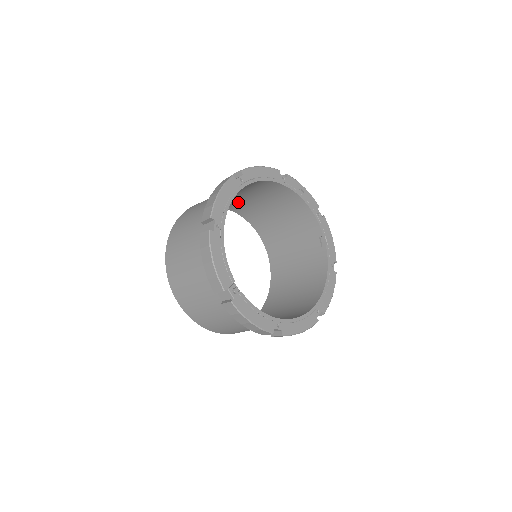
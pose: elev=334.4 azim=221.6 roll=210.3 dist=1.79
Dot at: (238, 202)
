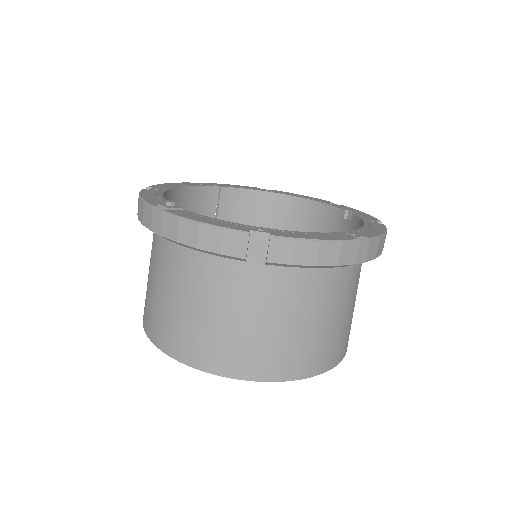
Dot at: occluded
